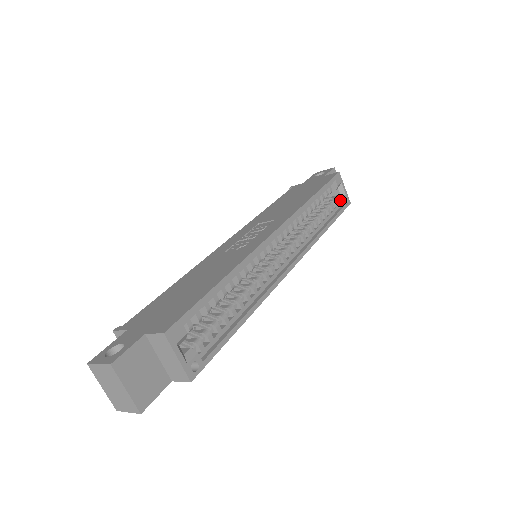
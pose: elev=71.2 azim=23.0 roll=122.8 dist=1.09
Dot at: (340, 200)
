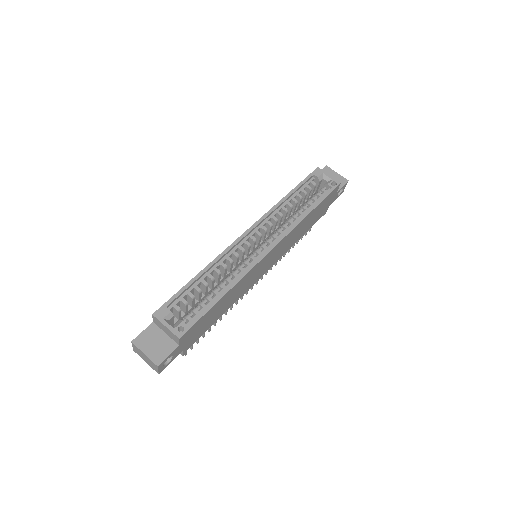
Dot at: (327, 186)
